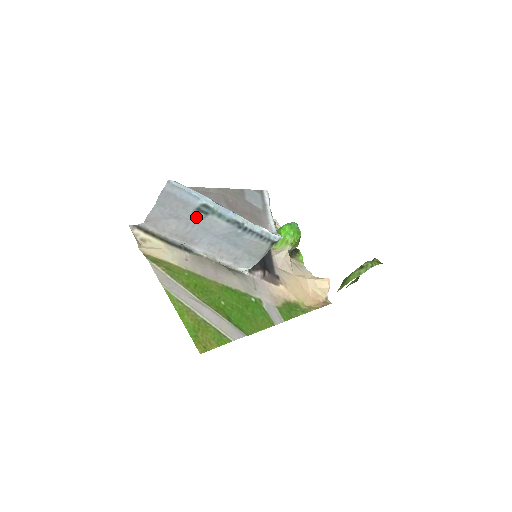
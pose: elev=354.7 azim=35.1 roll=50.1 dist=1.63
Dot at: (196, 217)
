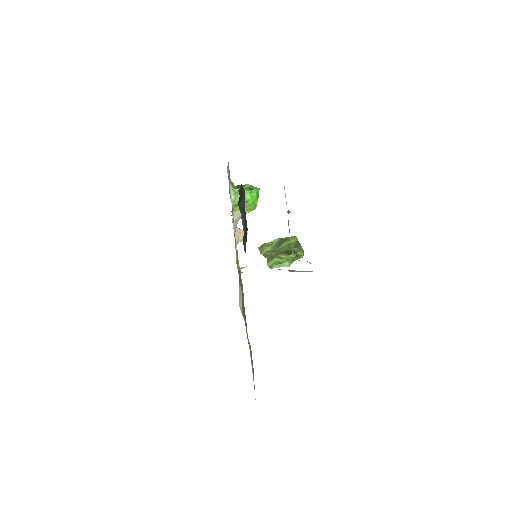
Dot at: occluded
